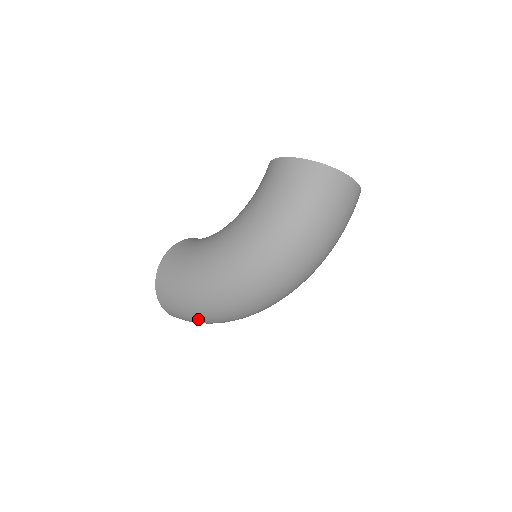
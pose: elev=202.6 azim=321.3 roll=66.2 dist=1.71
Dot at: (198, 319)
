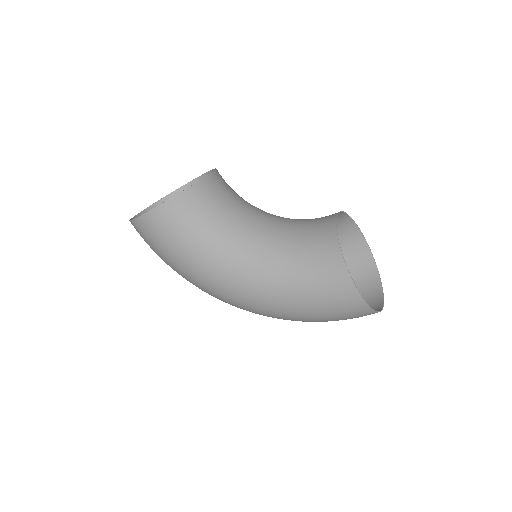
Dot at: occluded
